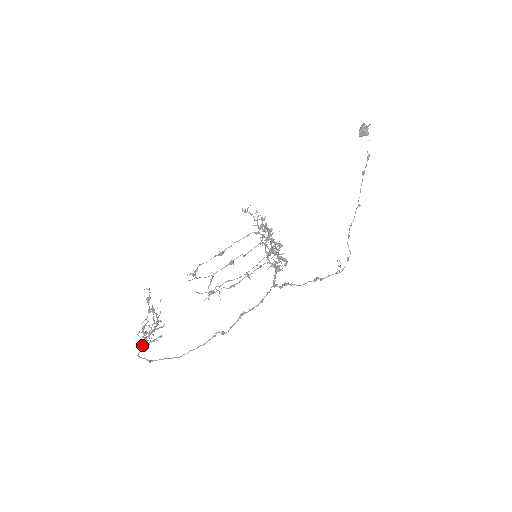
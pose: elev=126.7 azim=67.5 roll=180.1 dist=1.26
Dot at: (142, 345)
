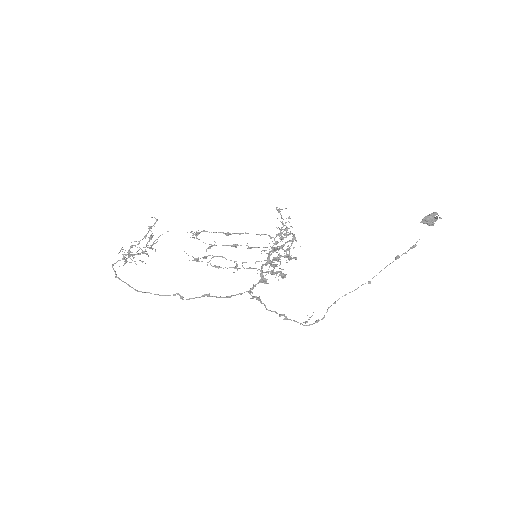
Dot at: (122, 259)
